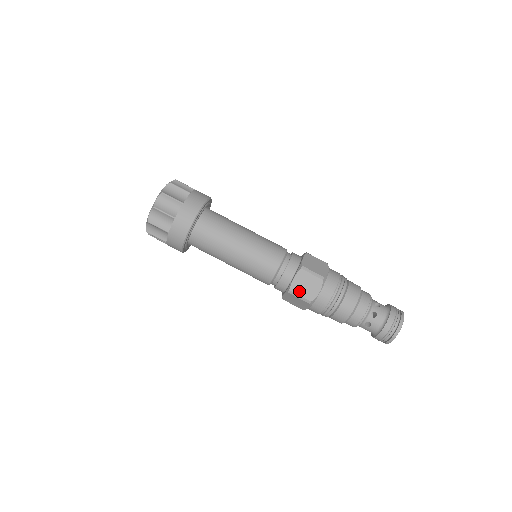
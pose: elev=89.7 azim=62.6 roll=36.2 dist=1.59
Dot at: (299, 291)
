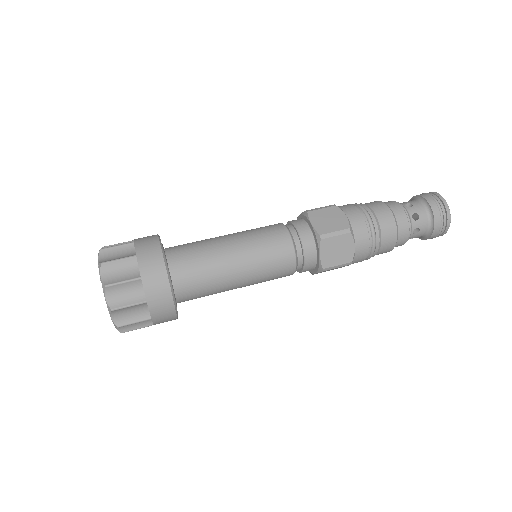
Dot at: (329, 229)
